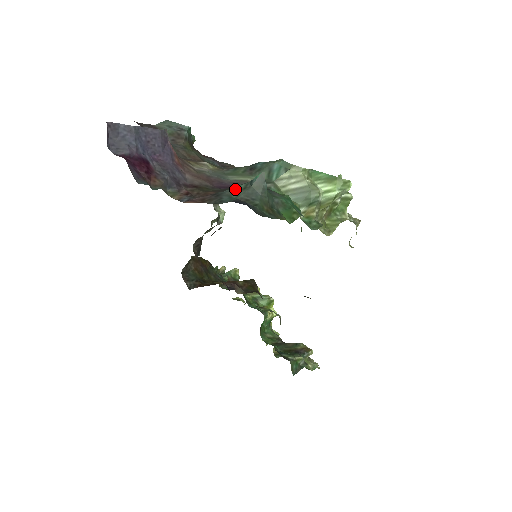
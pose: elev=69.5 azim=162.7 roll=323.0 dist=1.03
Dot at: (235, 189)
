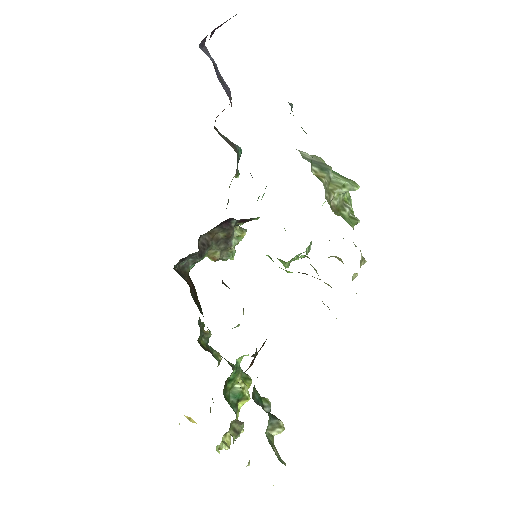
Dot at: occluded
